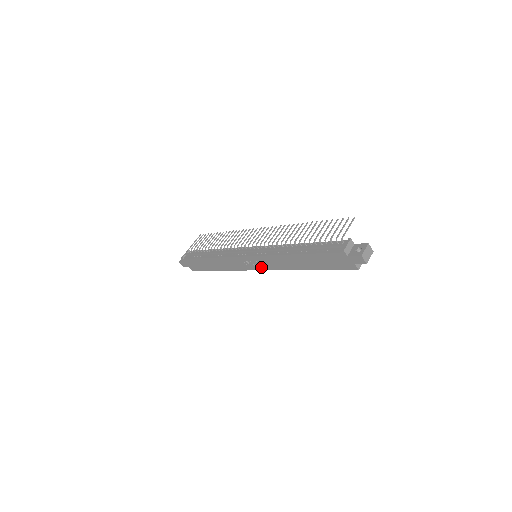
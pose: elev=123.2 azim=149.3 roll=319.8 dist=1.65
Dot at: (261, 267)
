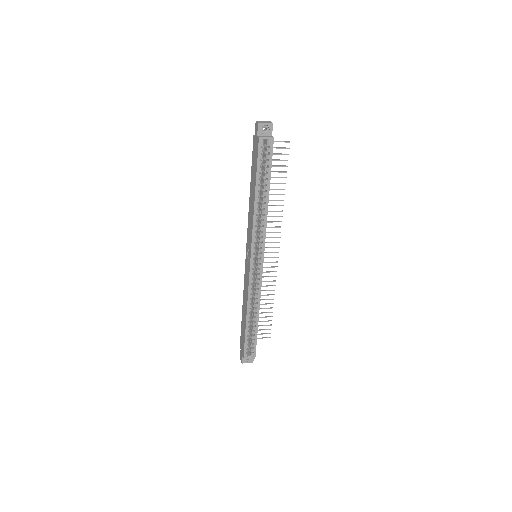
Dot at: (250, 252)
